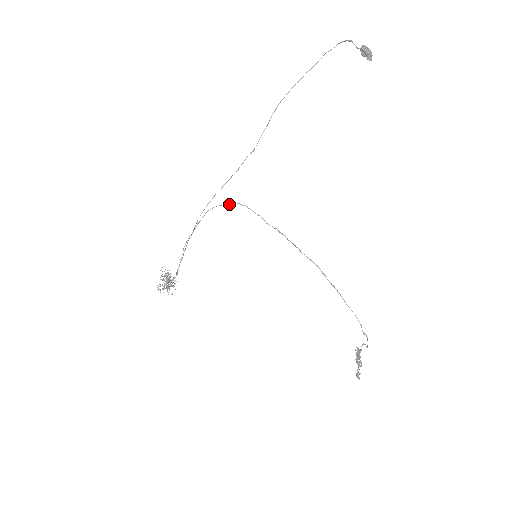
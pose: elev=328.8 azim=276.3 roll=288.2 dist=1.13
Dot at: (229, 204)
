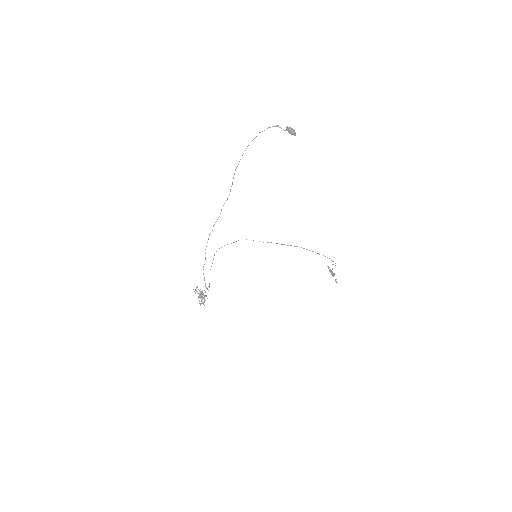
Dot at: occluded
